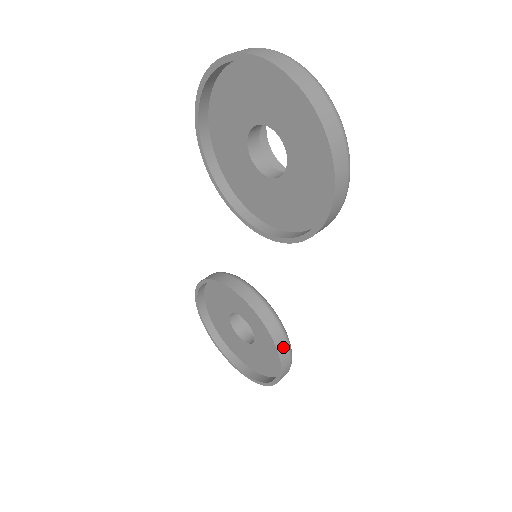
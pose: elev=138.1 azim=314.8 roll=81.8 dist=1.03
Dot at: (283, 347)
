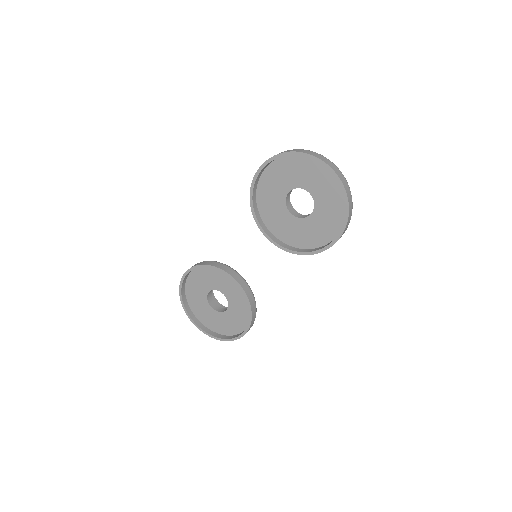
Dot at: (254, 315)
